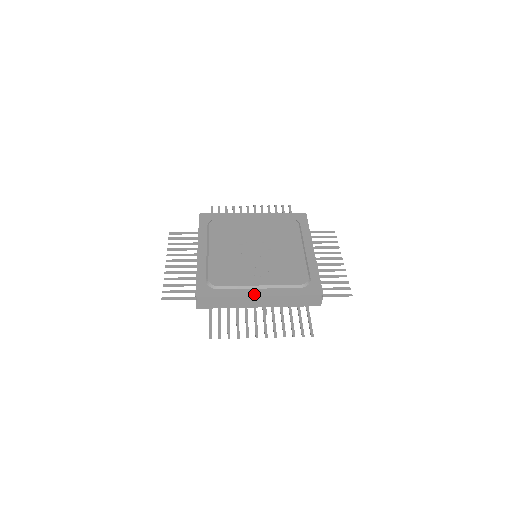
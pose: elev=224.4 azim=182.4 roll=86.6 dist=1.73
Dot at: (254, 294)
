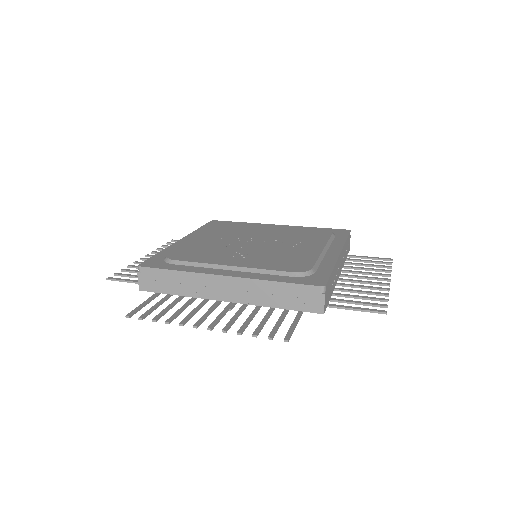
Dot at: (217, 273)
